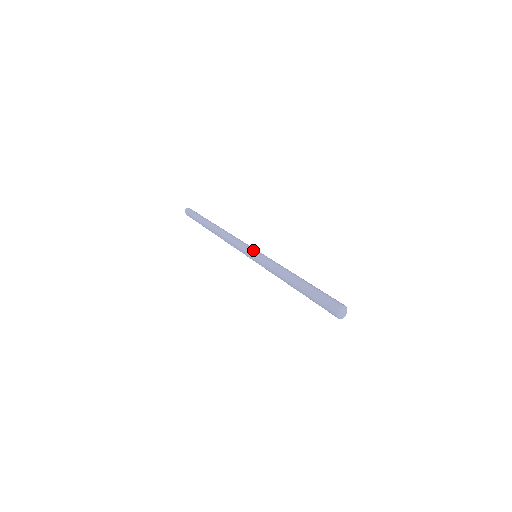
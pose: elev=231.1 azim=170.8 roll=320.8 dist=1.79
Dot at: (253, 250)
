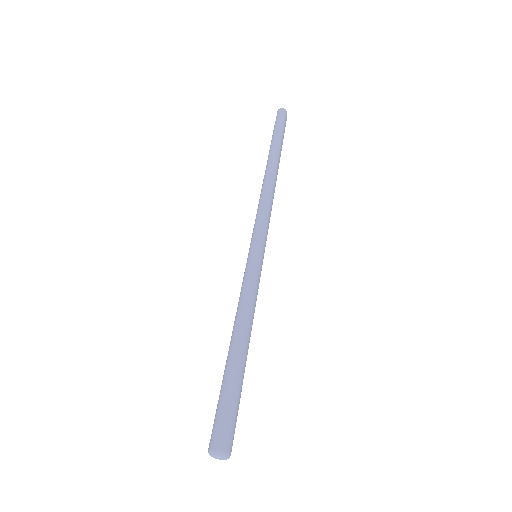
Dot at: (254, 246)
